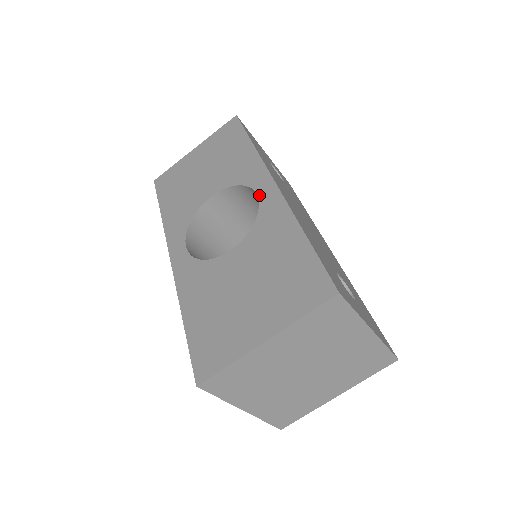
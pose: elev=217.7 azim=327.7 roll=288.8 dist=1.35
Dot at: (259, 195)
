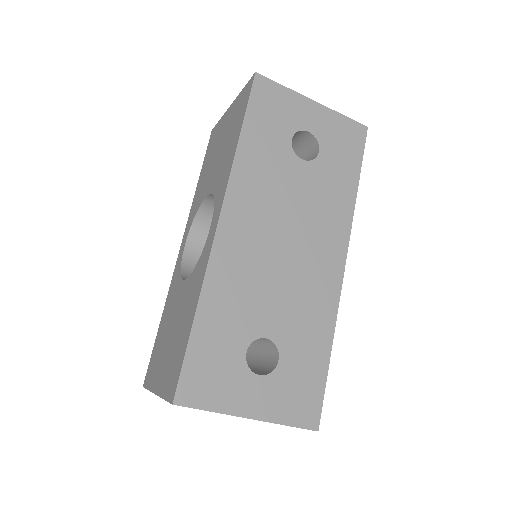
Dot at: (210, 229)
